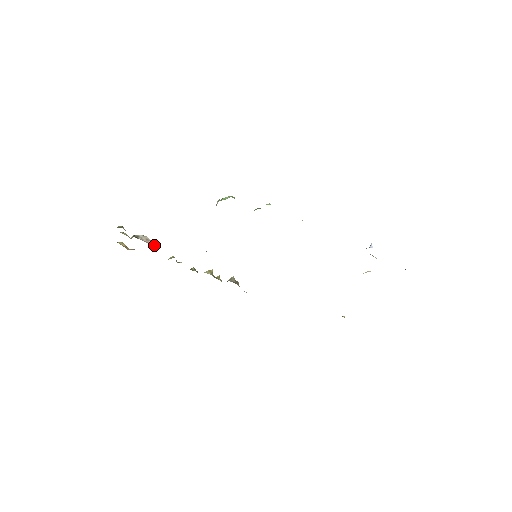
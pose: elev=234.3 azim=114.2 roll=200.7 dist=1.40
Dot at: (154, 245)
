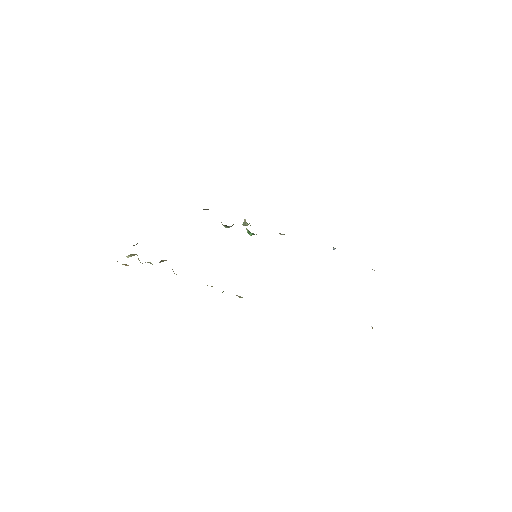
Dot at: occluded
